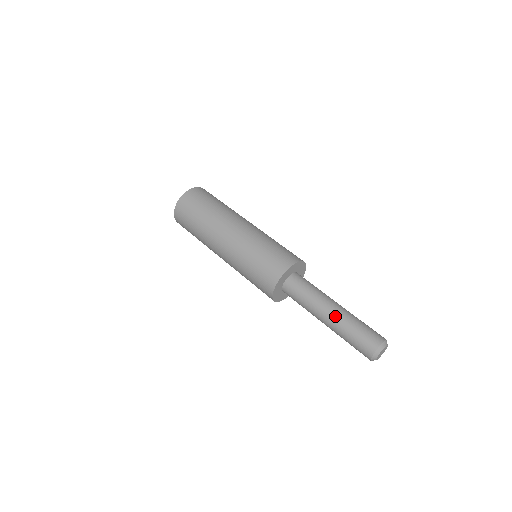
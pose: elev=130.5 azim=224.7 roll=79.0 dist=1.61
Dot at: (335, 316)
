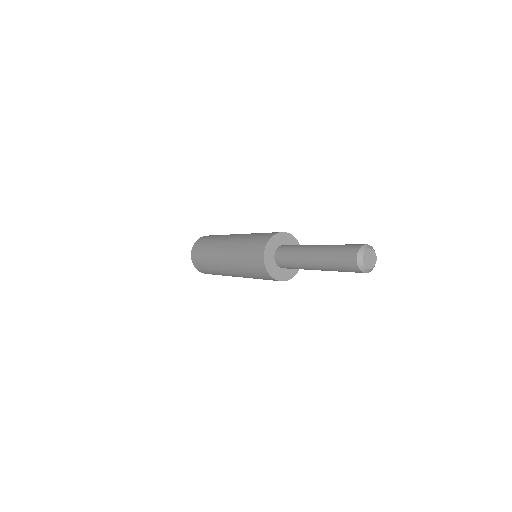
Dot at: (318, 249)
